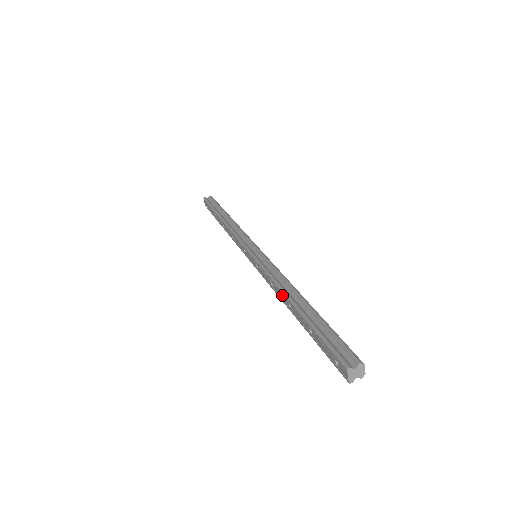
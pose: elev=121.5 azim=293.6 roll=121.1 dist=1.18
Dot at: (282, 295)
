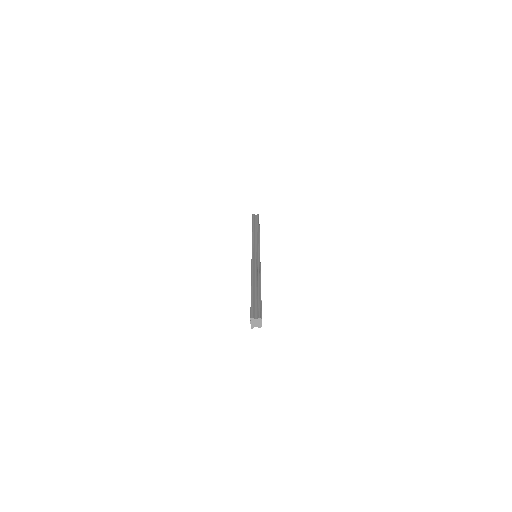
Dot at: occluded
